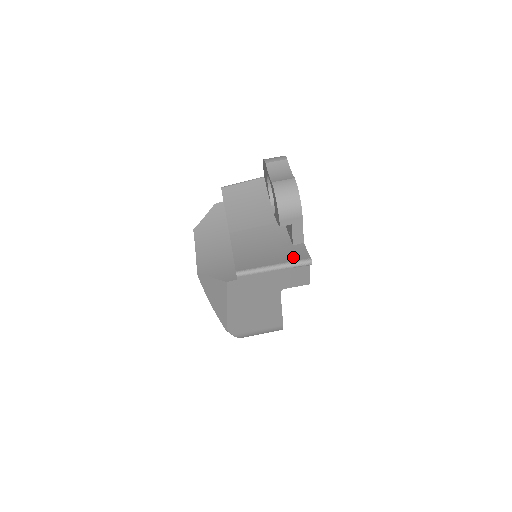
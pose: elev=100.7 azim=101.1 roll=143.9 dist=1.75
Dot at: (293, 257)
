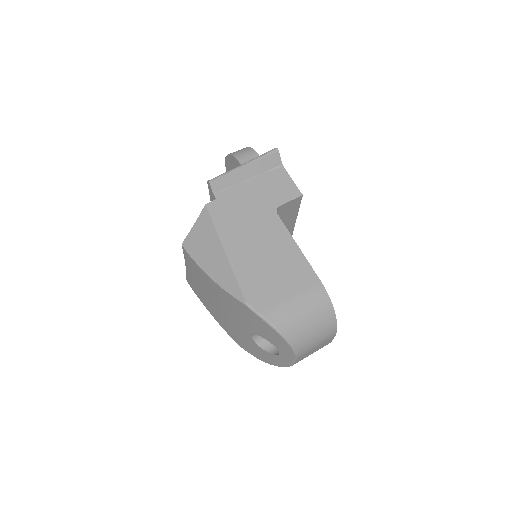
Dot at: occluded
